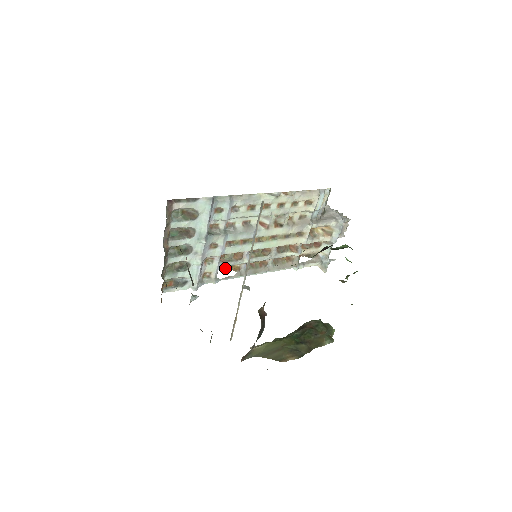
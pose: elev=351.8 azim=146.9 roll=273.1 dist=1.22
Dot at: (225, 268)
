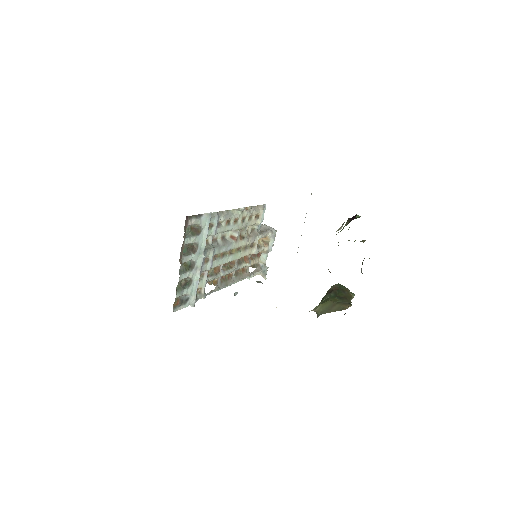
Dot at: (208, 283)
